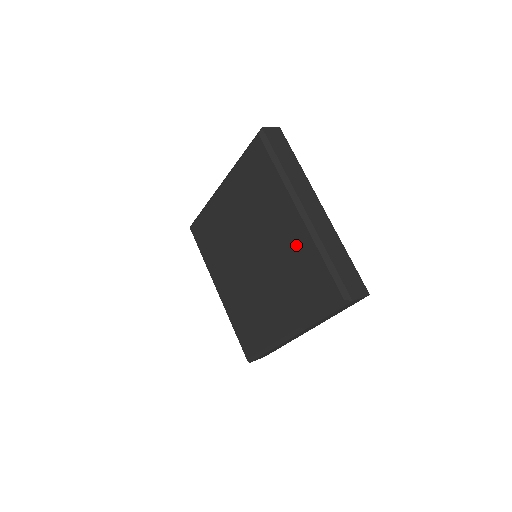
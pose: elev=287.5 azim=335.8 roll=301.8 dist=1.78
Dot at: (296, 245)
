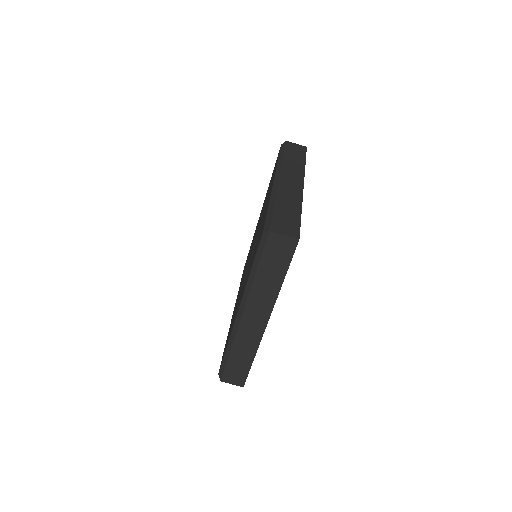
Dot at: occluded
